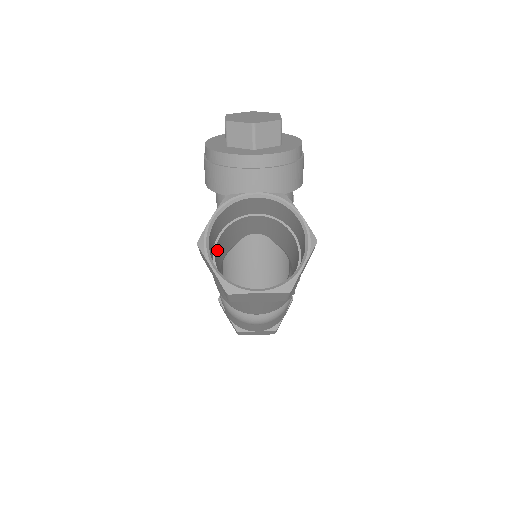
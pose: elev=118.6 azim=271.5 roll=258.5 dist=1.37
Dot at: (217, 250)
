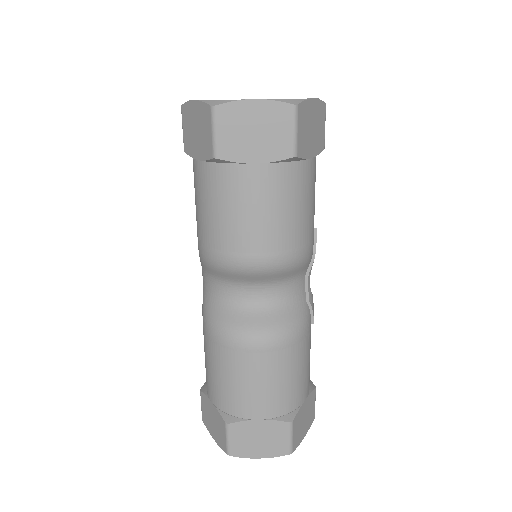
Dot at: occluded
